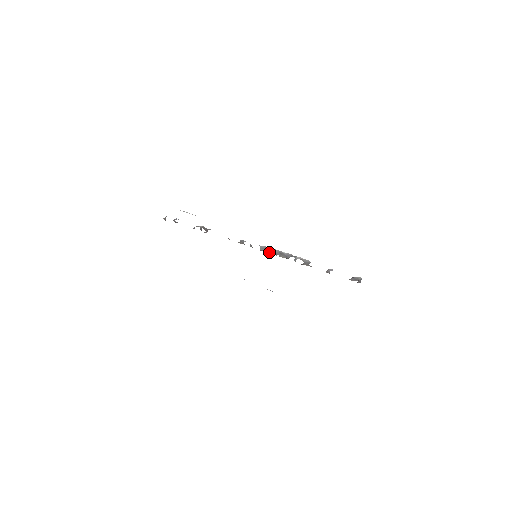
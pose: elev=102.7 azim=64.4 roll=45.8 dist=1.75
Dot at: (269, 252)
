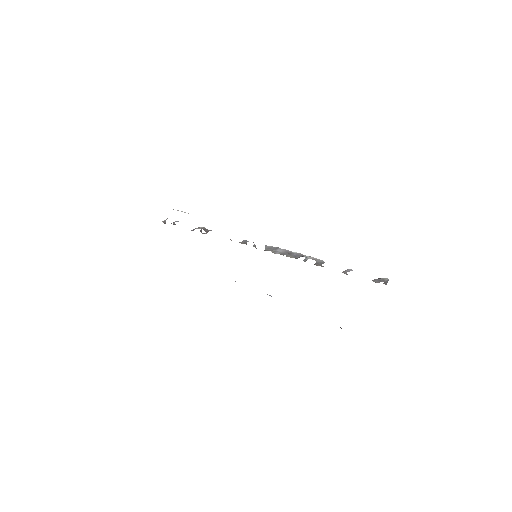
Dot at: (275, 252)
